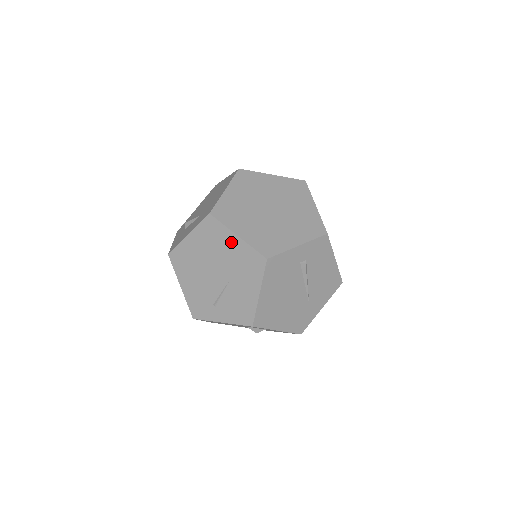
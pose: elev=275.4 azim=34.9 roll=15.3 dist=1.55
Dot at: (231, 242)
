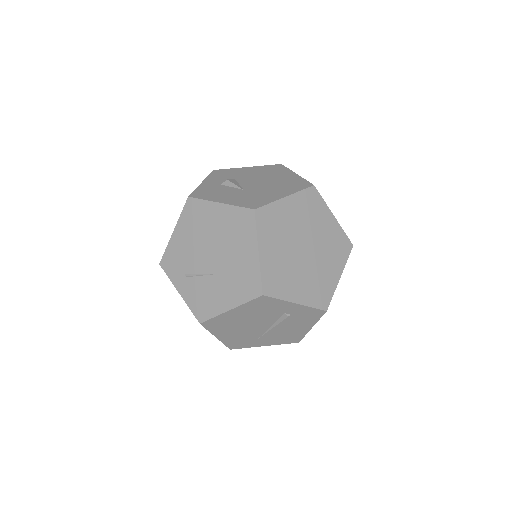
Dot at: (248, 250)
